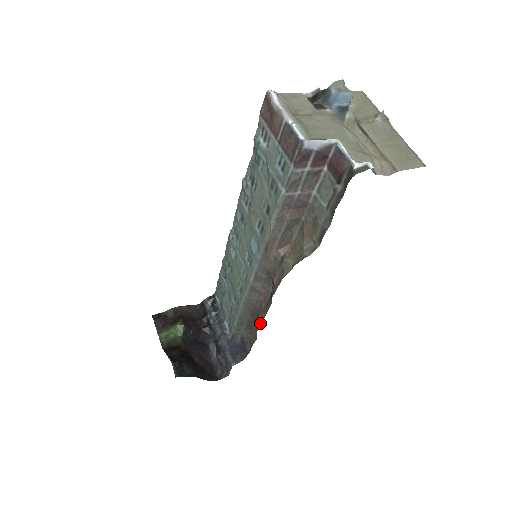
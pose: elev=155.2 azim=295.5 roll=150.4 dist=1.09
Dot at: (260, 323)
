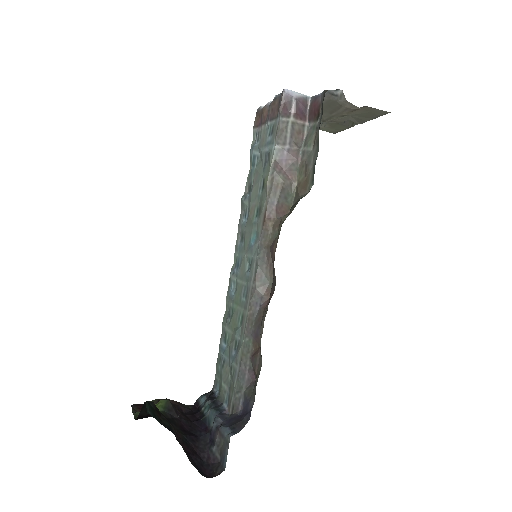
Dot at: (263, 323)
